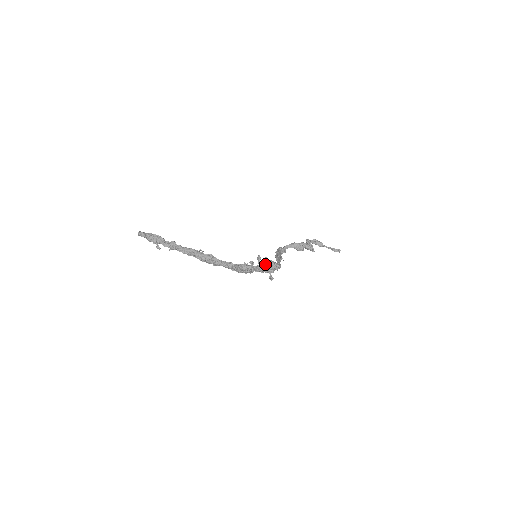
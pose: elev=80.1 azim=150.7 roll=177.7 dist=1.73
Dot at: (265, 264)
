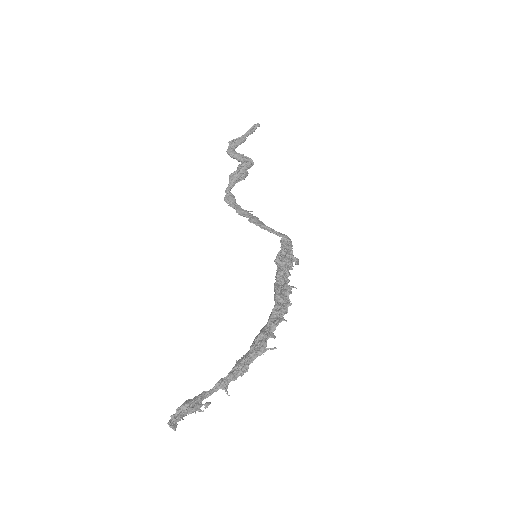
Dot at: (285, 259)
